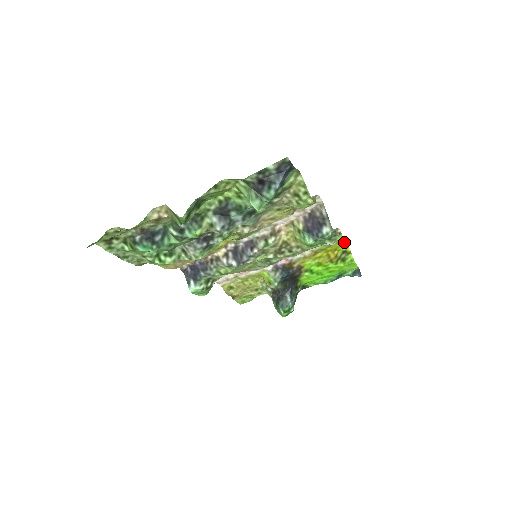
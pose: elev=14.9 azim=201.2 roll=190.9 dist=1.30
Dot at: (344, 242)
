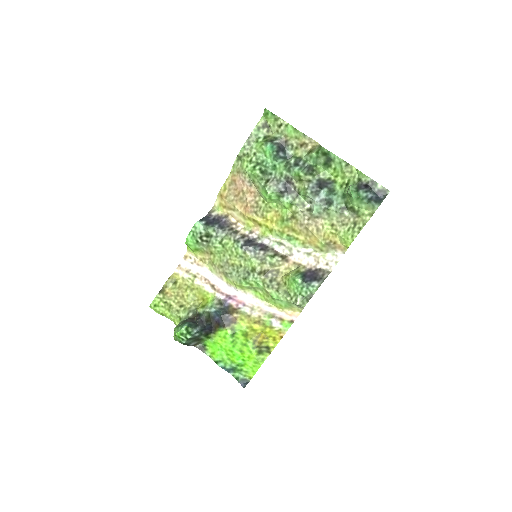
Dot at: (280, 338)
